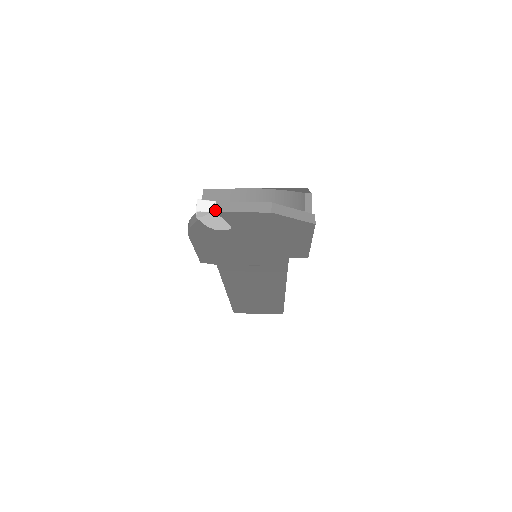
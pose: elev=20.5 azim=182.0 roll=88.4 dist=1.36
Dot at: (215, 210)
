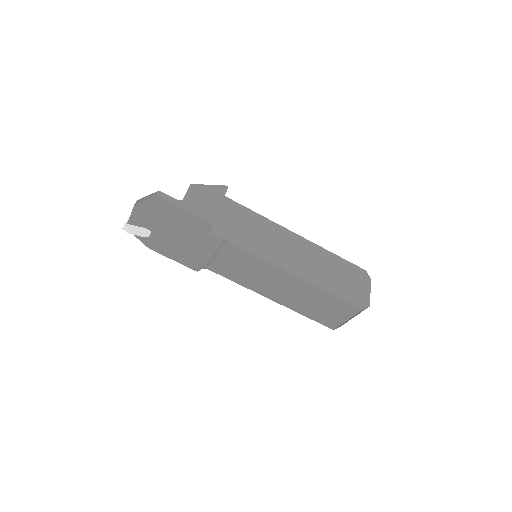
Dot at: (127, 223)
